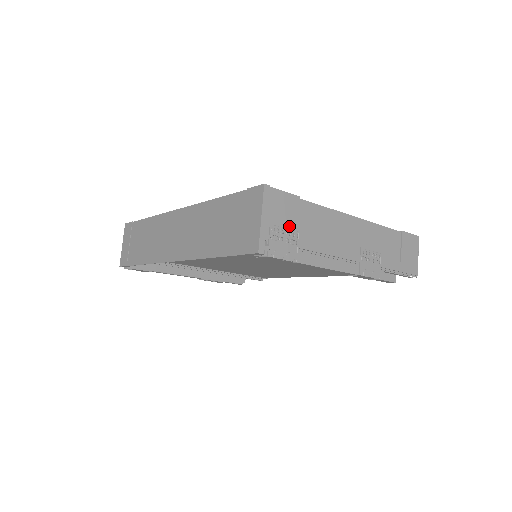
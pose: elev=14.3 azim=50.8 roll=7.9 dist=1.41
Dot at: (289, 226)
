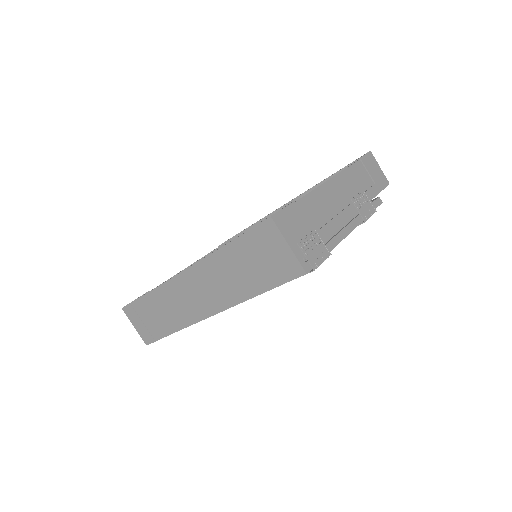
Dot at: (305, 232)
